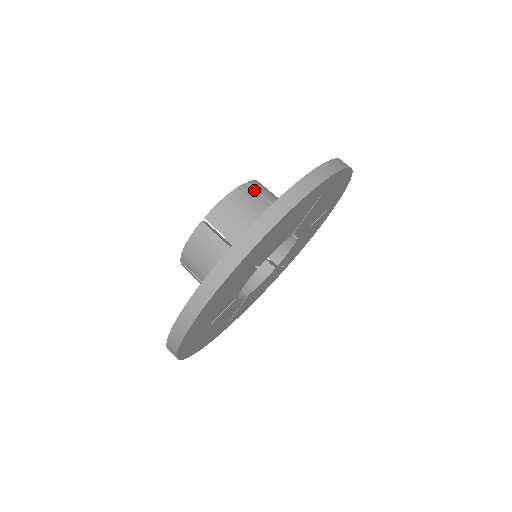
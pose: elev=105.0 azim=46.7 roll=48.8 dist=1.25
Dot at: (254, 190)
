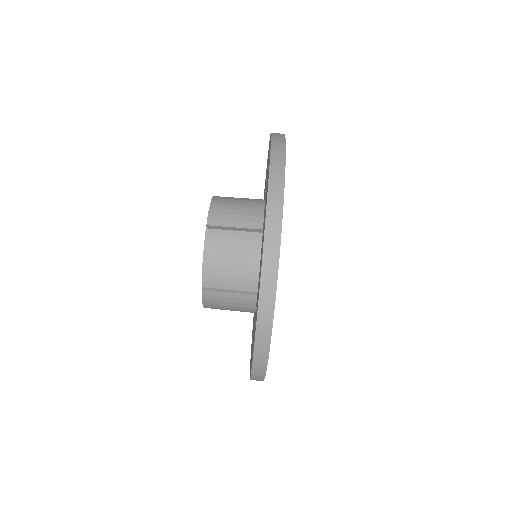
Dot at: (225, 197)
